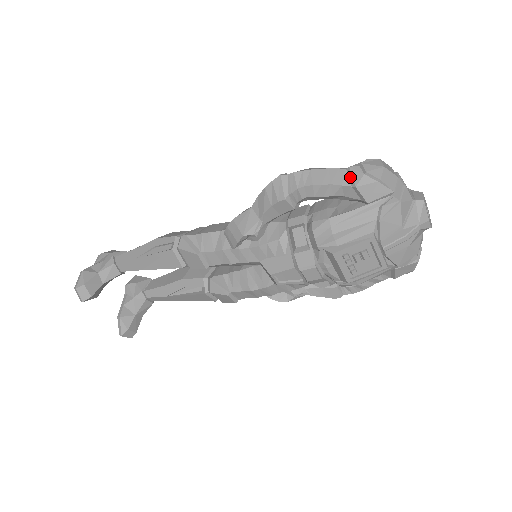
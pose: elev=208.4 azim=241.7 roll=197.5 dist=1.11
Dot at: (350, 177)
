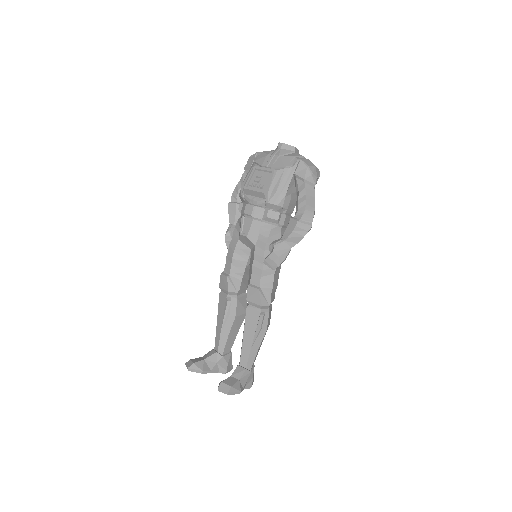
Dot at: occluded
